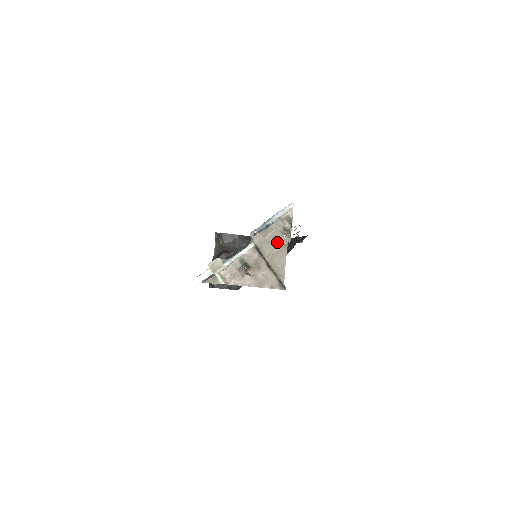
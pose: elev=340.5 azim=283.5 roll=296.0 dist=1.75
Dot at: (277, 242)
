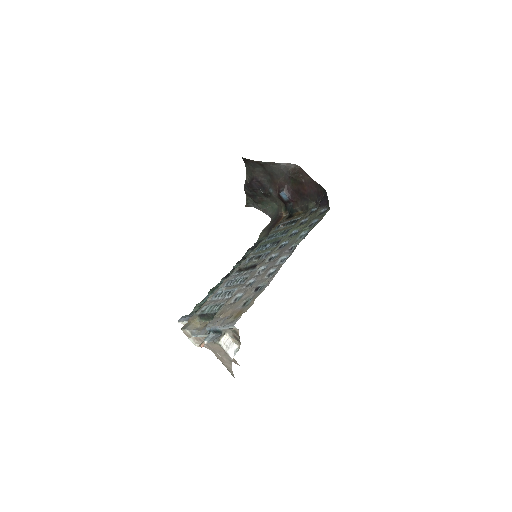
Dot at: (223, 356)
